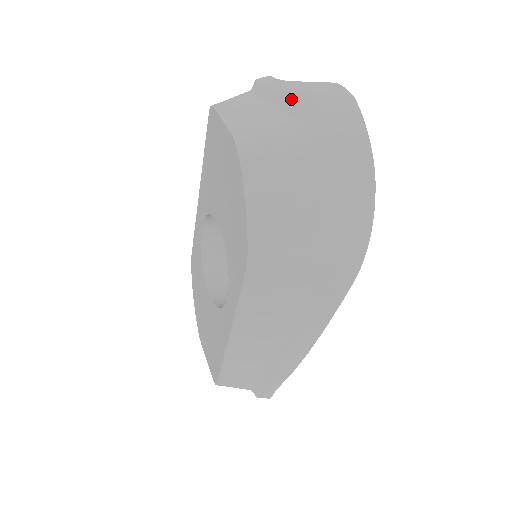
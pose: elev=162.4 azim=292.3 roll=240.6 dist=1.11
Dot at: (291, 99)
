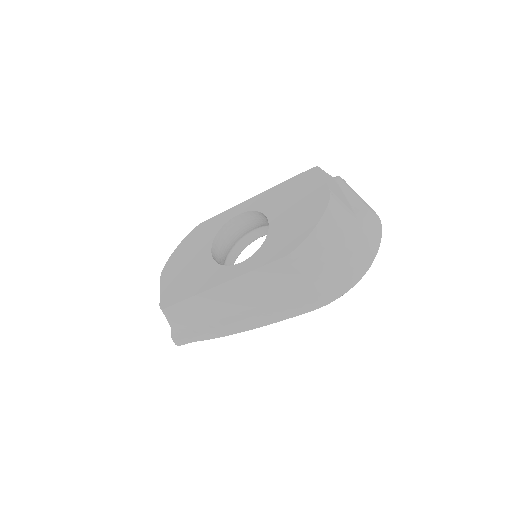
Dot at: (356, 202)
